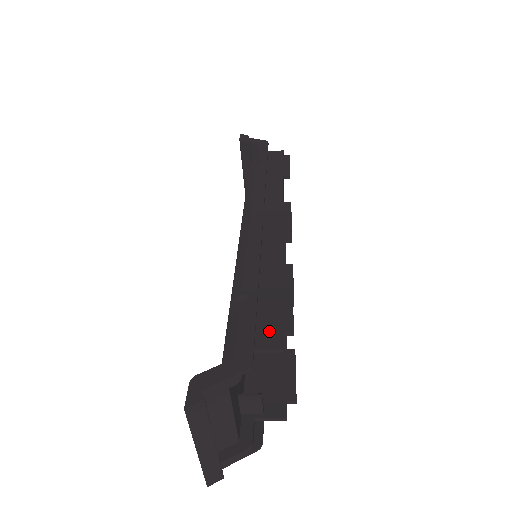
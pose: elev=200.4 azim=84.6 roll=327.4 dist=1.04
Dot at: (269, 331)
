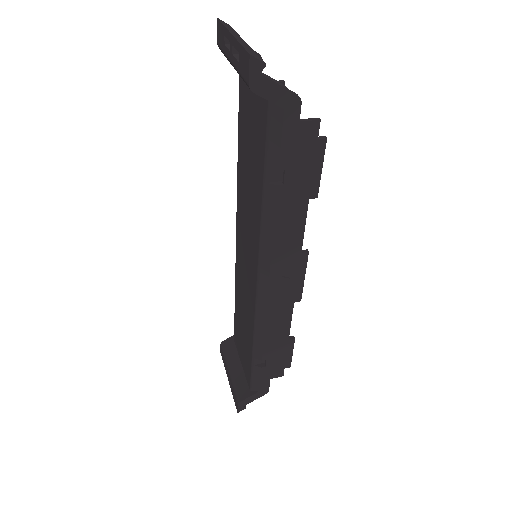
Dot at: (277, 370)
